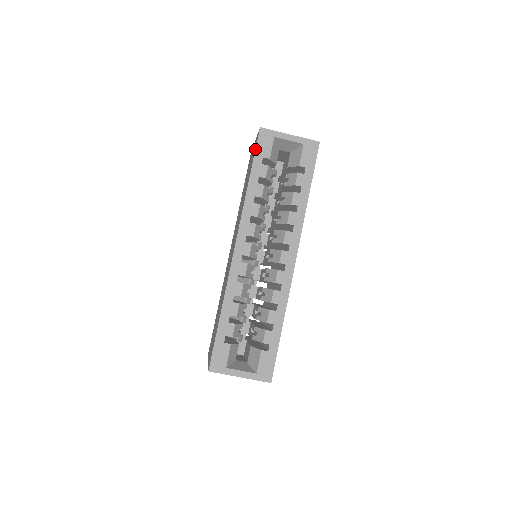
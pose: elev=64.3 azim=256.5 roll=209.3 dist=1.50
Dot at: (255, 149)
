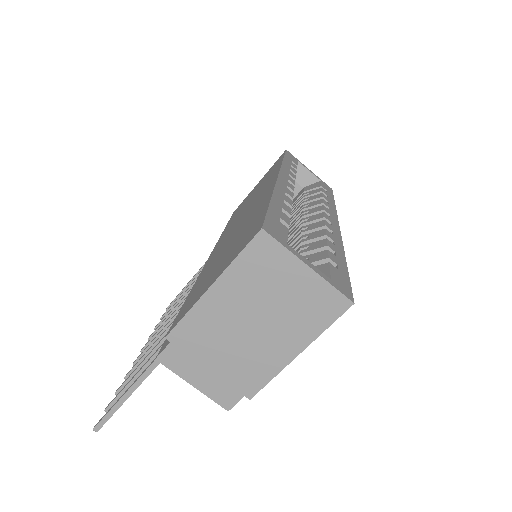
Dot at: (285, 153)
